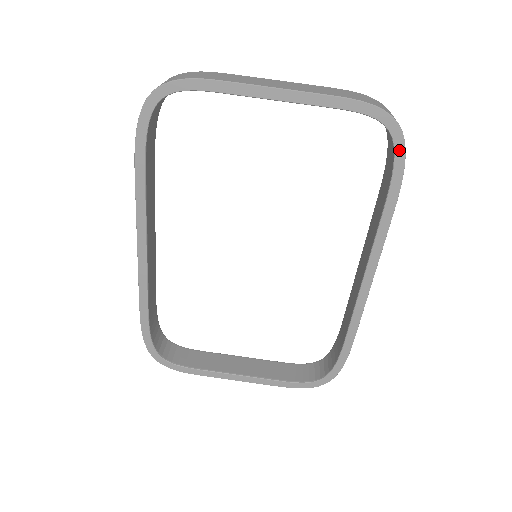
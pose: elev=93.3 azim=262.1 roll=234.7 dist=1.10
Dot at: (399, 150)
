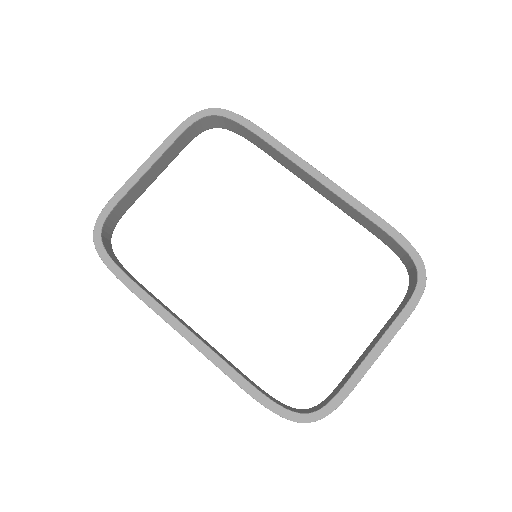
Dot at: (227, 114)
